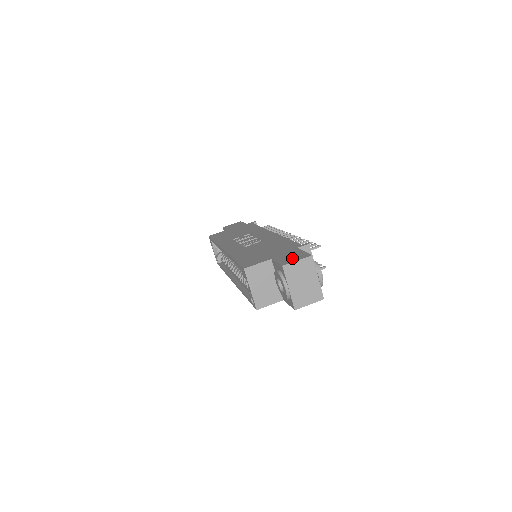
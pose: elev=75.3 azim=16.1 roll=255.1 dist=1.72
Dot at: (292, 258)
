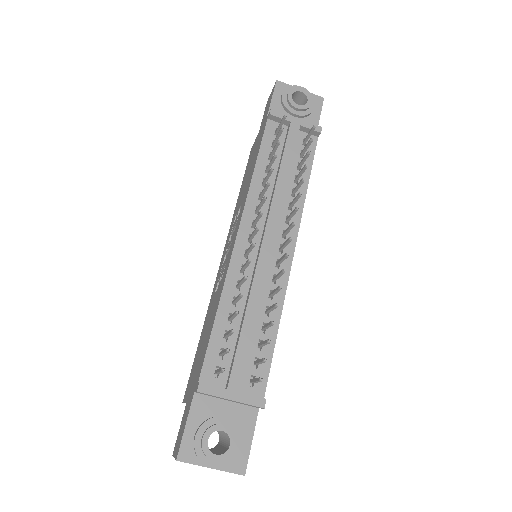
Dot at: (178, 439)
